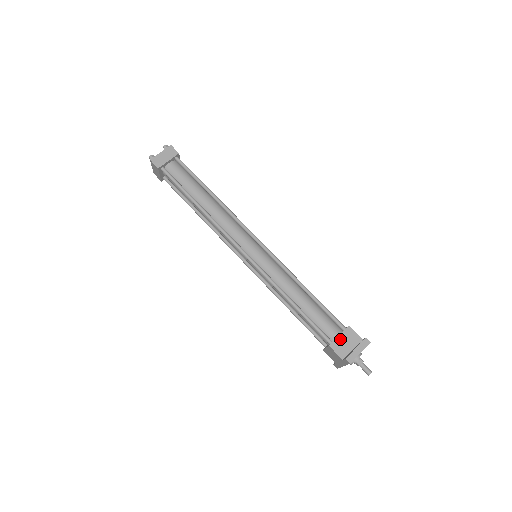
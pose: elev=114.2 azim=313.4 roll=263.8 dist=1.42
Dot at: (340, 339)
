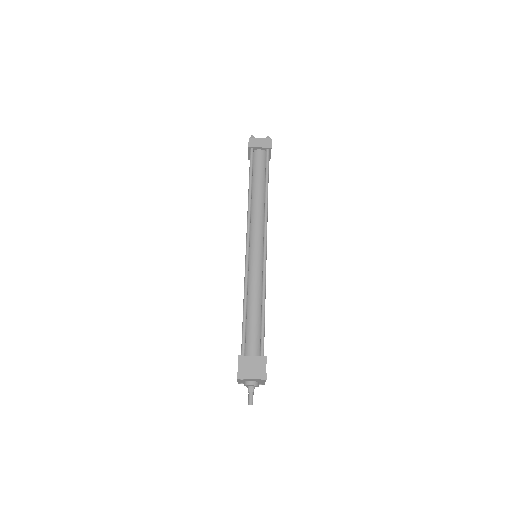
Dot at: (251, 359)
